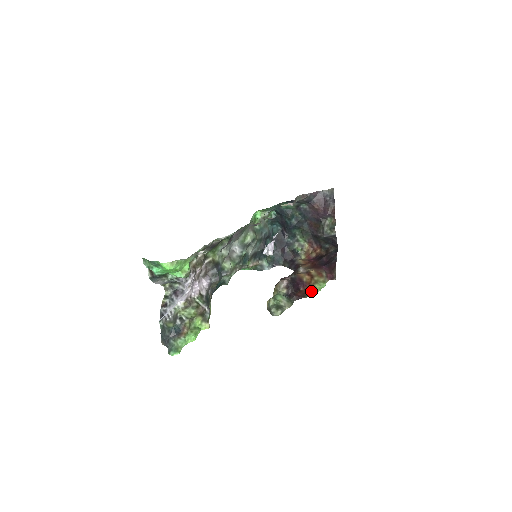
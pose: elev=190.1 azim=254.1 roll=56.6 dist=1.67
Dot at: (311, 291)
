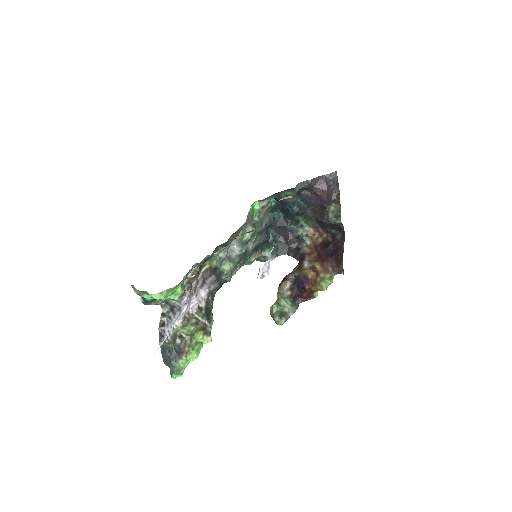
Dot at: (317, 290)
